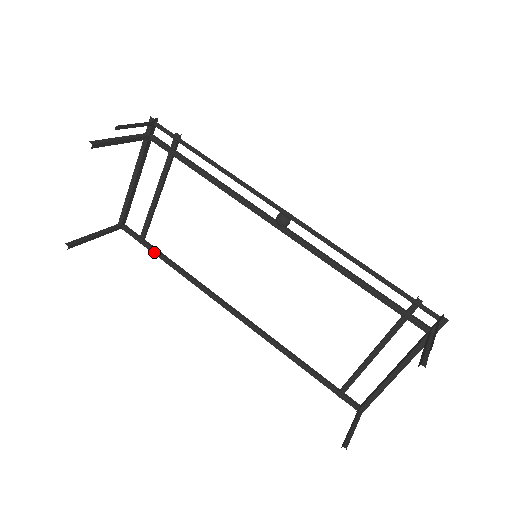
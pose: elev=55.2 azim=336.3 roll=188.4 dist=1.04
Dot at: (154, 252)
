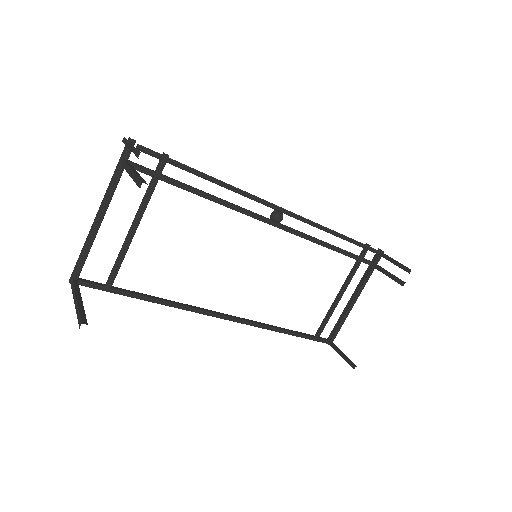
Dot at: (129, 295)
